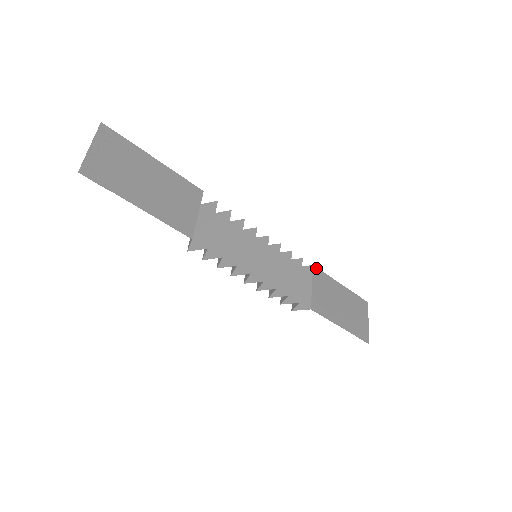
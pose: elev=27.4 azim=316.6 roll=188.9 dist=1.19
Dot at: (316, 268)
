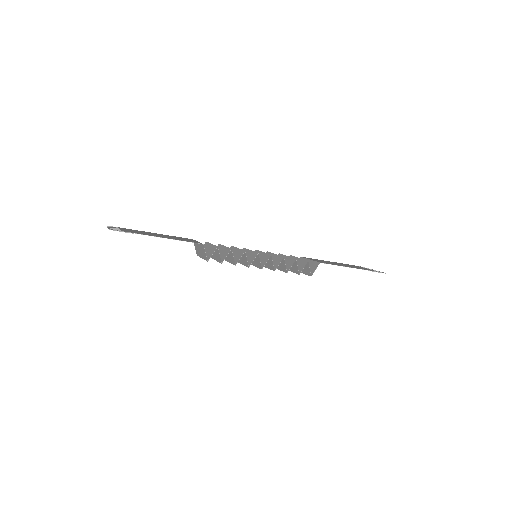
Dot at: occluded
